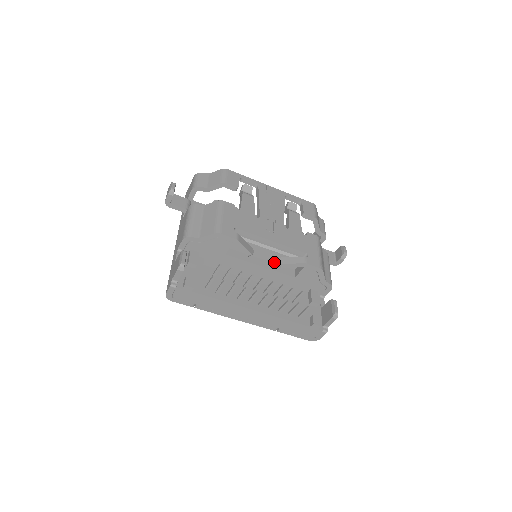
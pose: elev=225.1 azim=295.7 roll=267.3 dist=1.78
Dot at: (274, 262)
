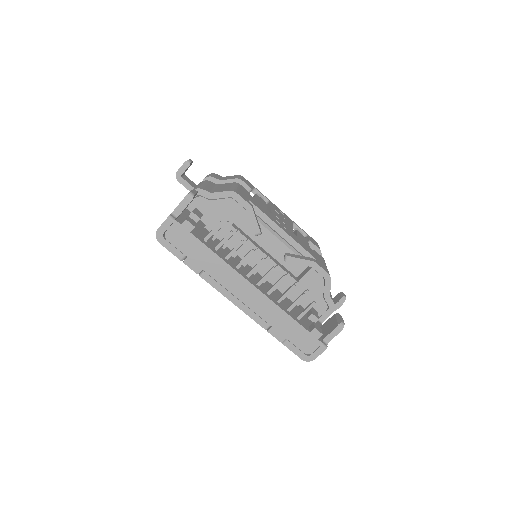
Dot at: (278, 259)
